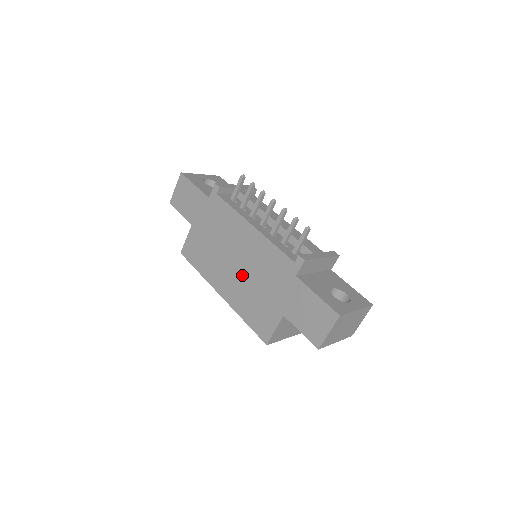
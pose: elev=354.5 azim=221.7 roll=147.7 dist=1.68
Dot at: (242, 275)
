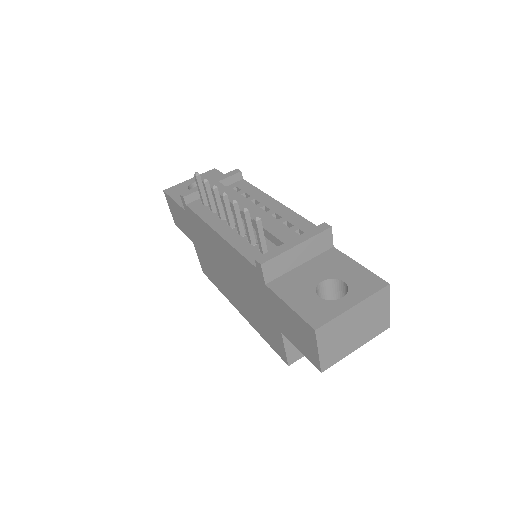
Dot at: (238, 289)
